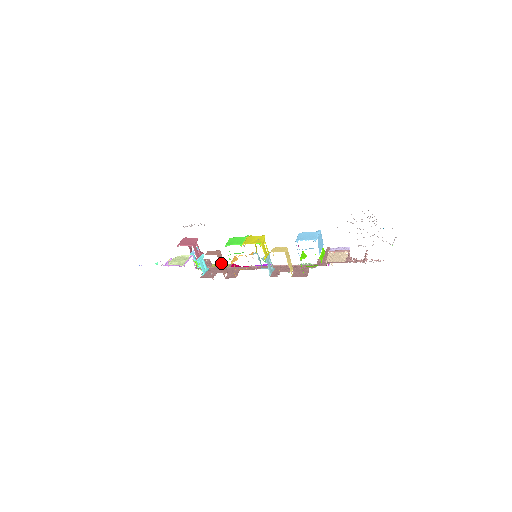
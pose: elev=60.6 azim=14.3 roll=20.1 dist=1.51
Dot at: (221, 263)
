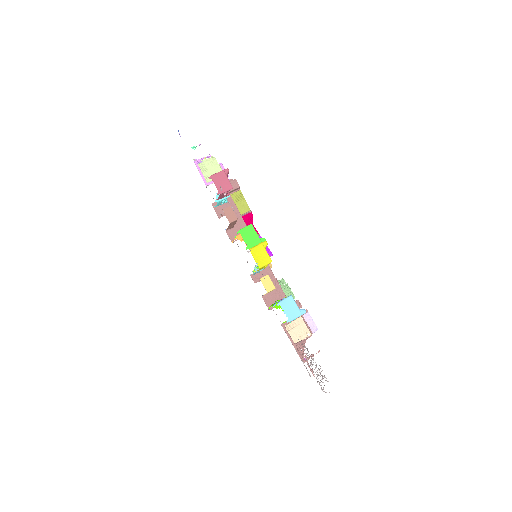
Dot at: (231, 225)
